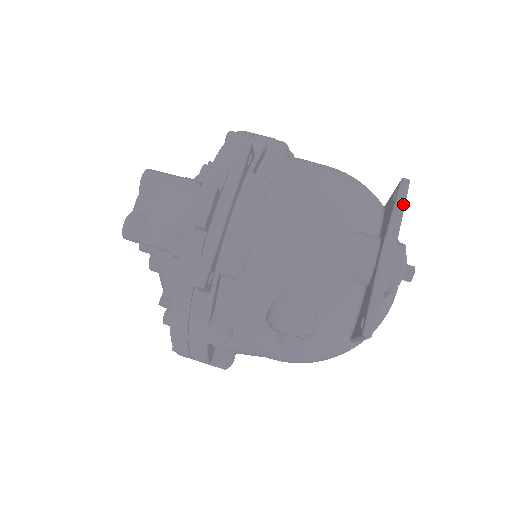
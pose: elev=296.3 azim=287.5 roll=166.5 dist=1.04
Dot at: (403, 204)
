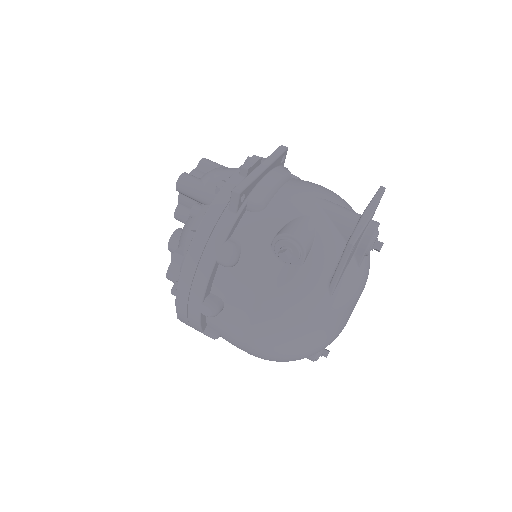
Dot at: (381, 195)
